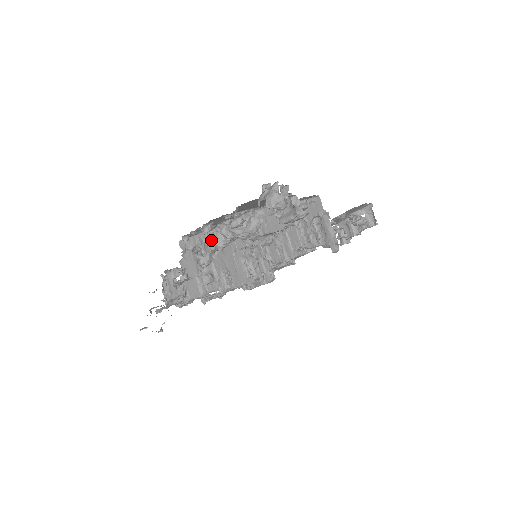
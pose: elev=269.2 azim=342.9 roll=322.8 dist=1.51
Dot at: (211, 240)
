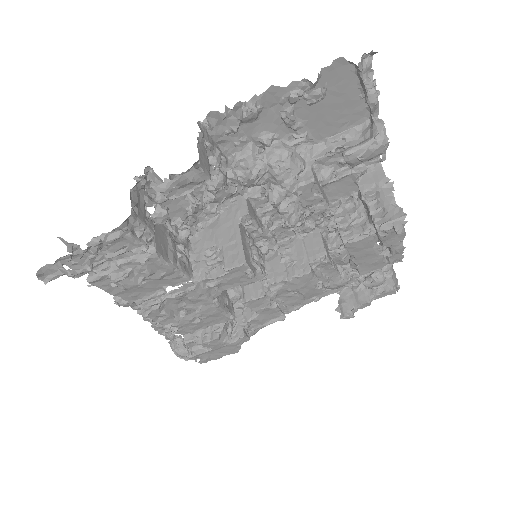
Dot at: (228, 166)
